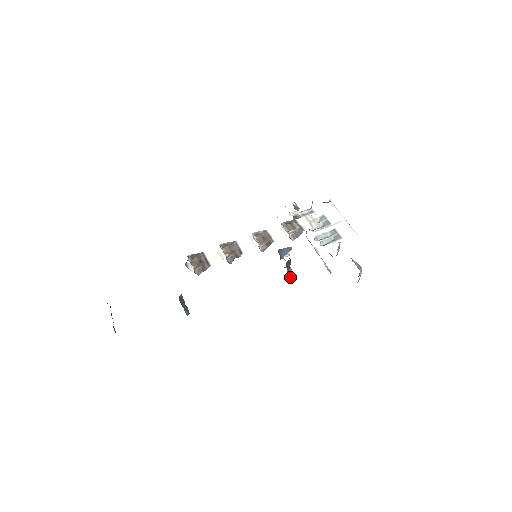
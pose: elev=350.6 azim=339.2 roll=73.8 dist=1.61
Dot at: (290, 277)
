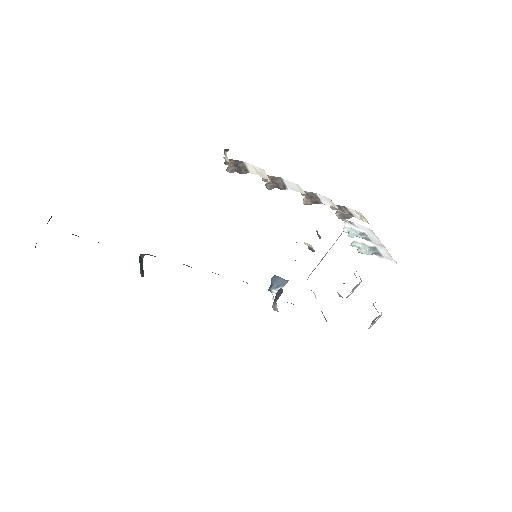
Dot at: (274, 309)
